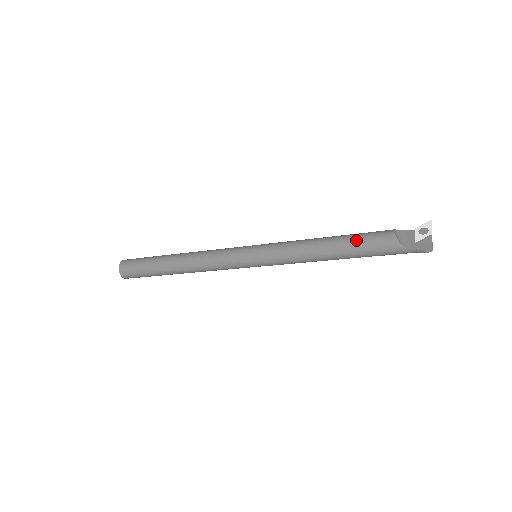
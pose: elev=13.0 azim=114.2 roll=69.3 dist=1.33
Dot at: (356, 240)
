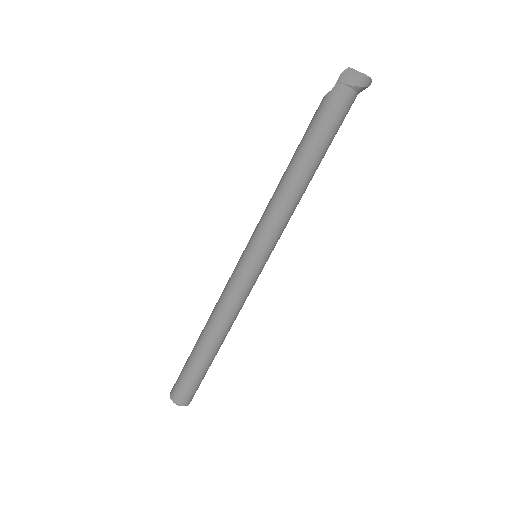
Dot at: occluded
